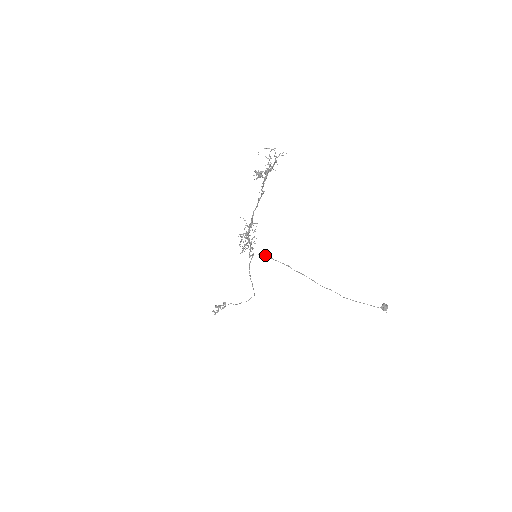
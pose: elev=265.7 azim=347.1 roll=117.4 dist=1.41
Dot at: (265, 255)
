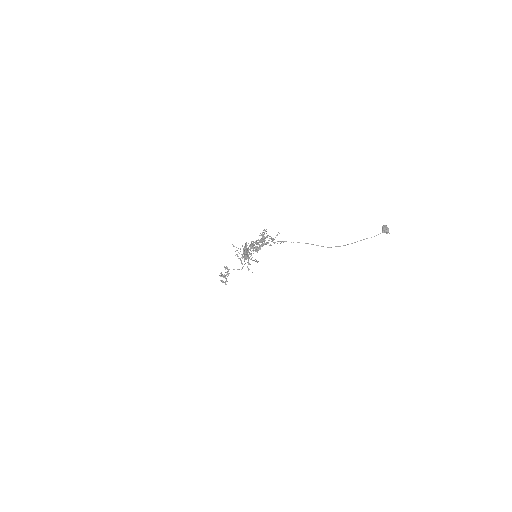
Dot at: occluded
